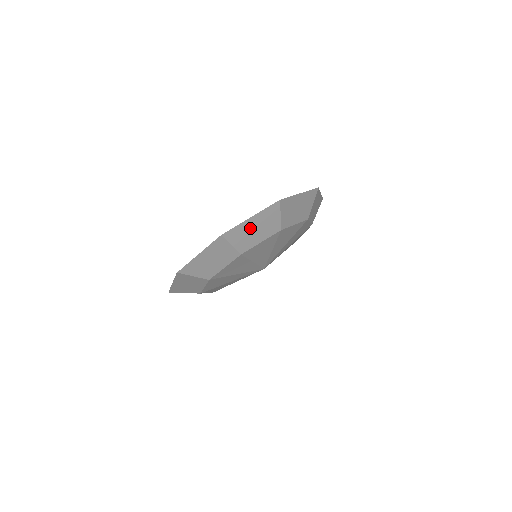
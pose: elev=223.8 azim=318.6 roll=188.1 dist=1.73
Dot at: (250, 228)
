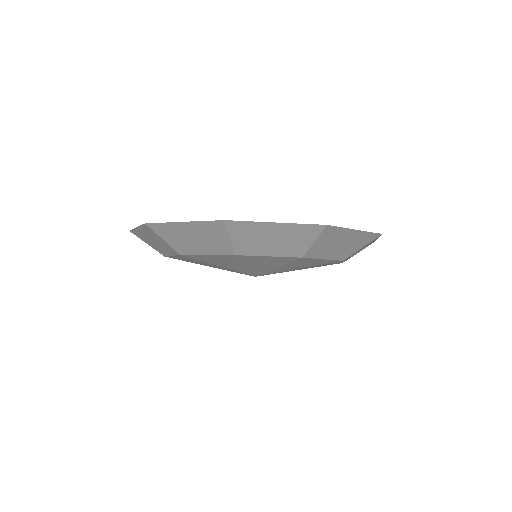
Dot at: (267, 233)
